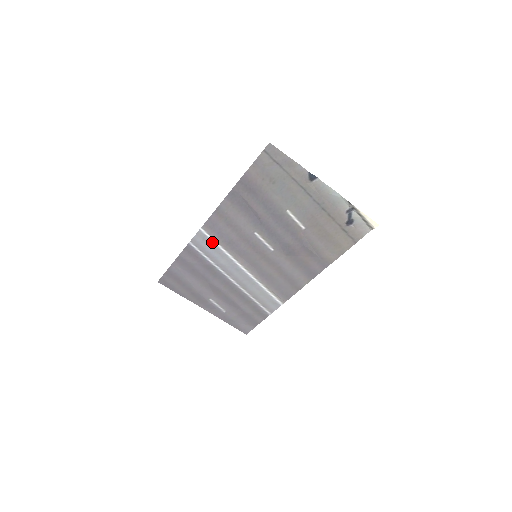
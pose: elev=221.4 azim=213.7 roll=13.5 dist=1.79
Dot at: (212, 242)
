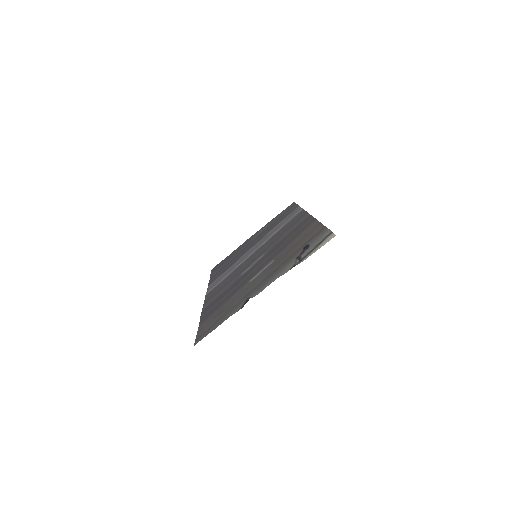
Dot at: (220, 281)
